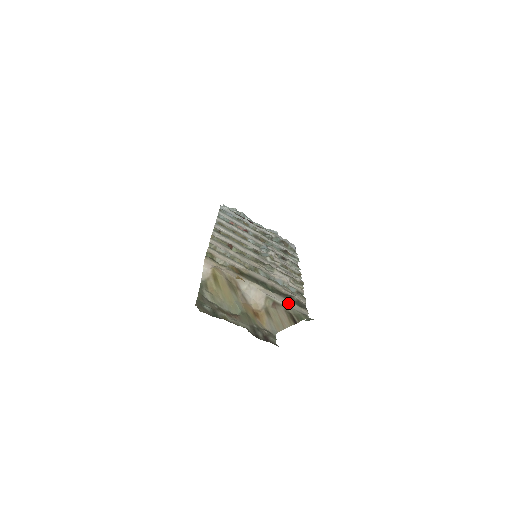
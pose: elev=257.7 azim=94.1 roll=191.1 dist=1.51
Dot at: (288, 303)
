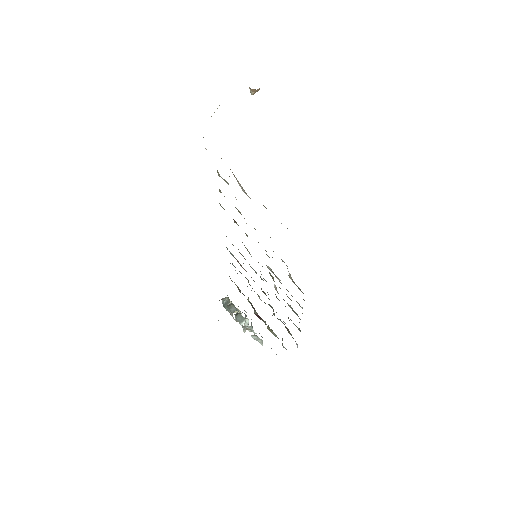
Dot at: occluded
